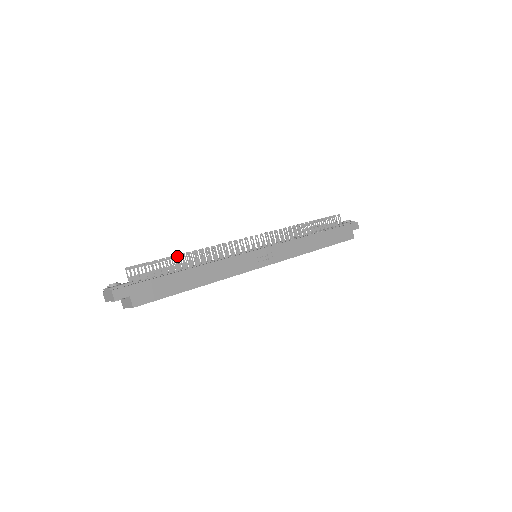
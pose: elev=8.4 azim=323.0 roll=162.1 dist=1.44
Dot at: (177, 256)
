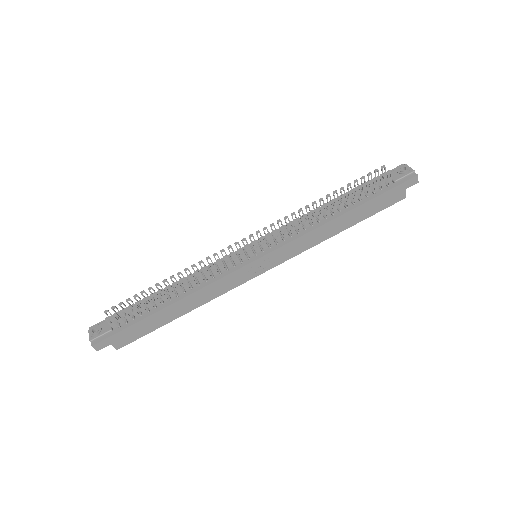
Dot at: (158, 284)
